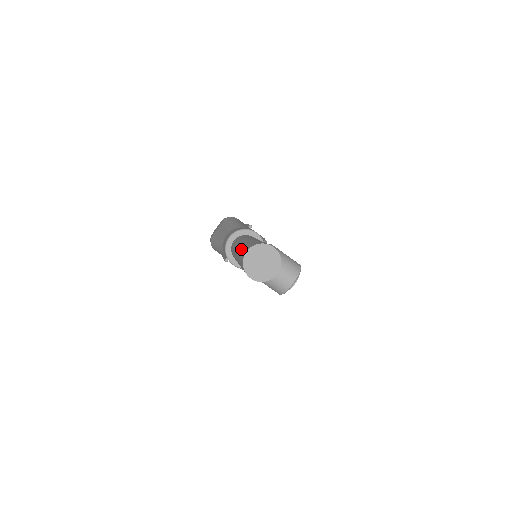
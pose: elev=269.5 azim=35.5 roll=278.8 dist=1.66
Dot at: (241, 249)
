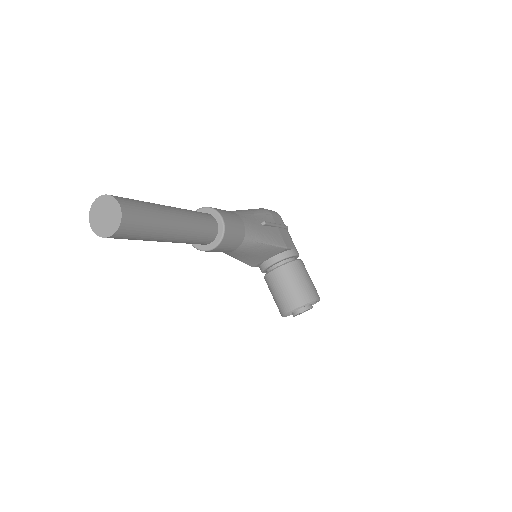
Dot at: occluded
